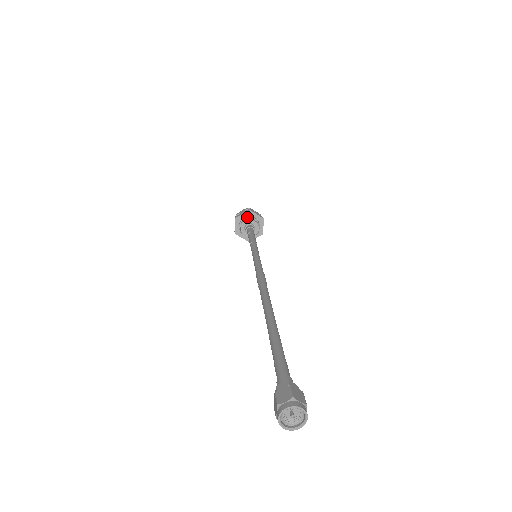
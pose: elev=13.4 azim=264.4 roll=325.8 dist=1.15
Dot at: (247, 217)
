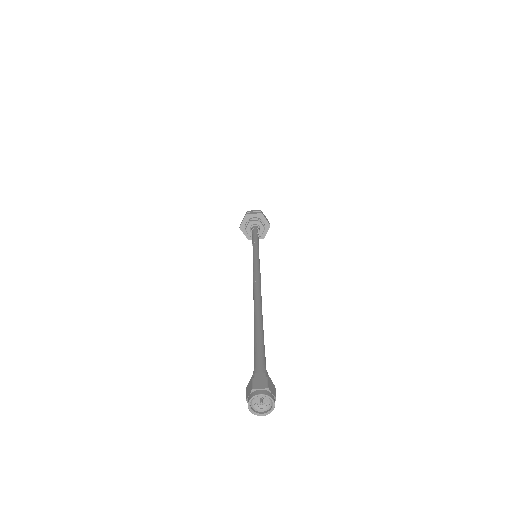
Dot at: (257, 218)
